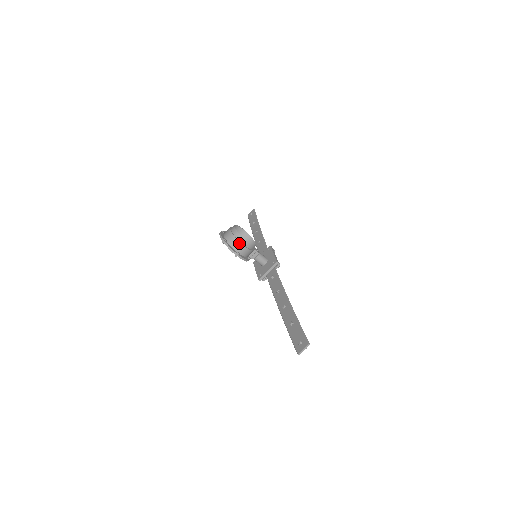
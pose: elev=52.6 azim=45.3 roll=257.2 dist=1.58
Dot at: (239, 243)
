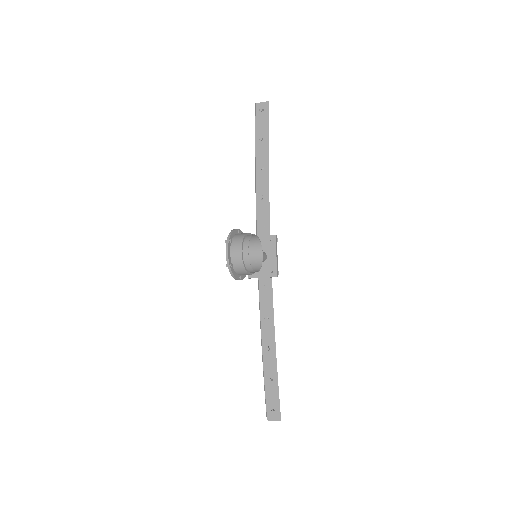
Dot at: (247, 273)
